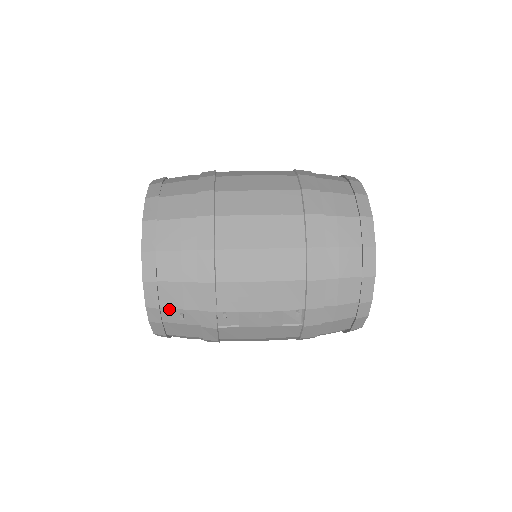
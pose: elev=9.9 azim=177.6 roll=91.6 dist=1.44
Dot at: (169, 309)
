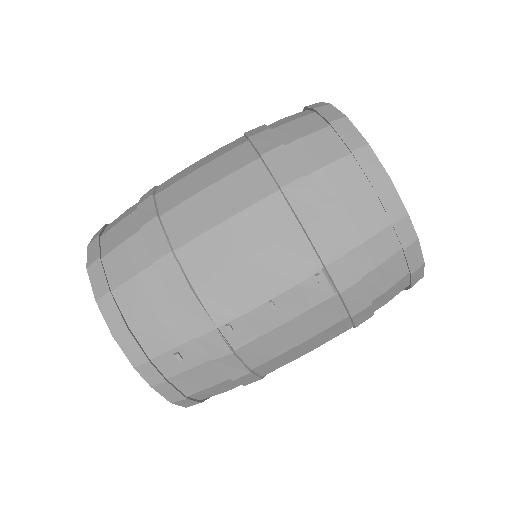
Dot at: (161, 356)
